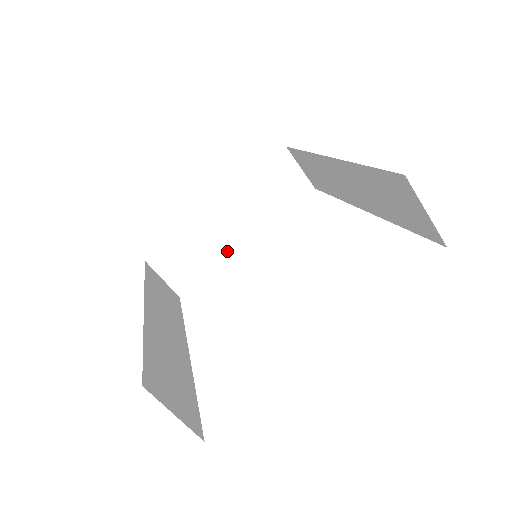
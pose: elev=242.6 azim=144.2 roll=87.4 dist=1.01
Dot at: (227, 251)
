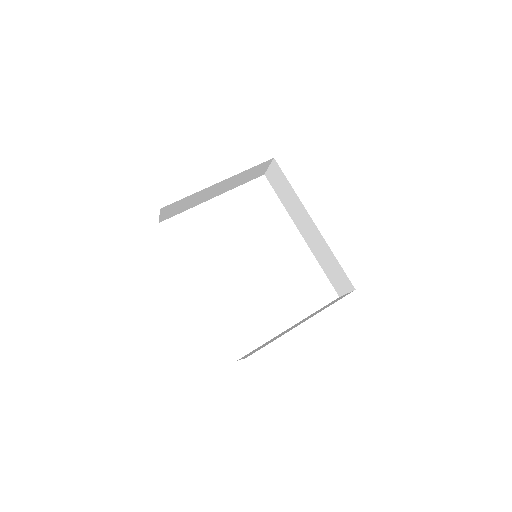
Dot at: (202, 201)
